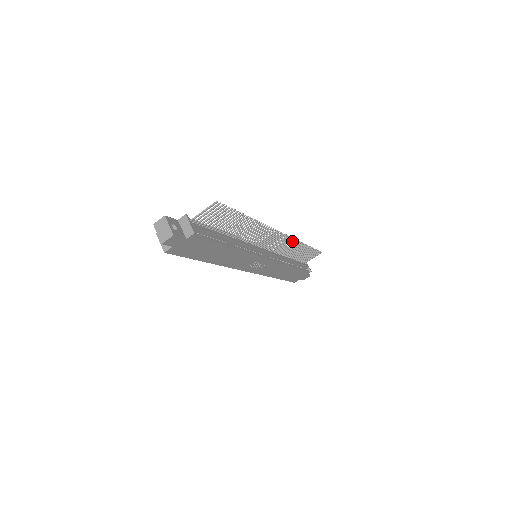
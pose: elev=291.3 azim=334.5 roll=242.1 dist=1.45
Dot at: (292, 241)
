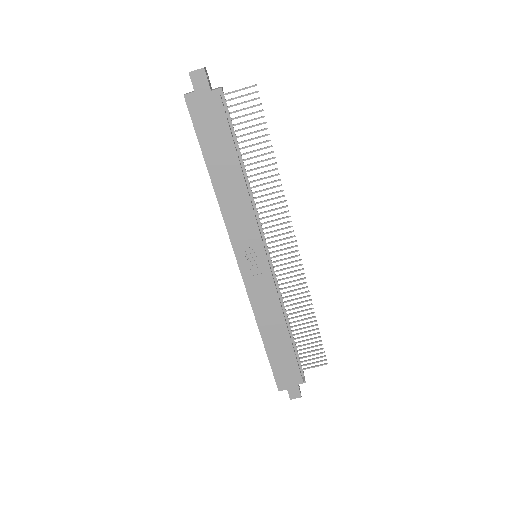
Dot at: (301, 278)
